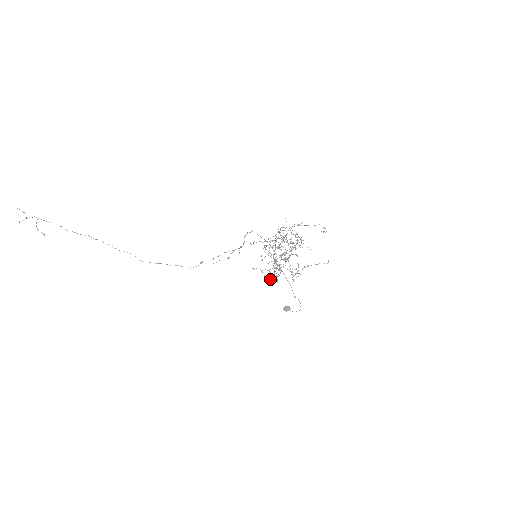
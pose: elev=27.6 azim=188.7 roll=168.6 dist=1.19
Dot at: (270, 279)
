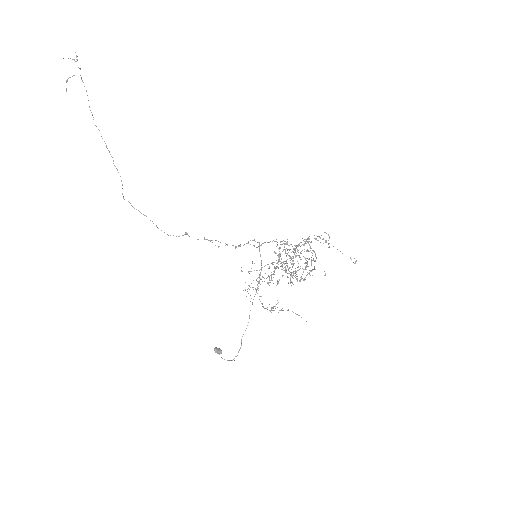
Dot at: occluded
